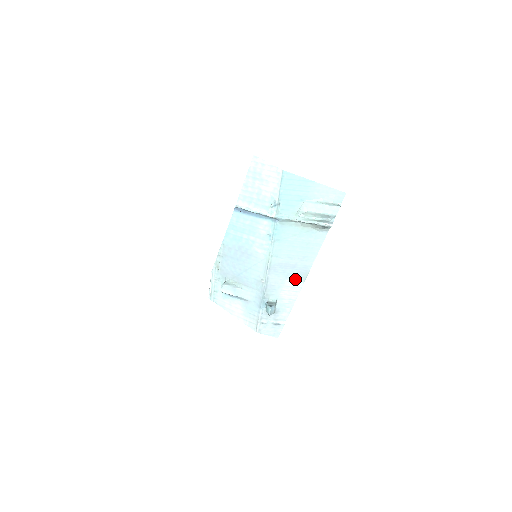
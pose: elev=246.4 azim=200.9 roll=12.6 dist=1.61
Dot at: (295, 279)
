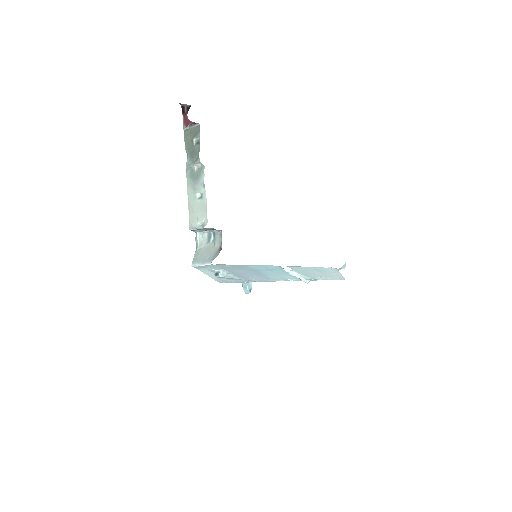
Dot at: occluded
